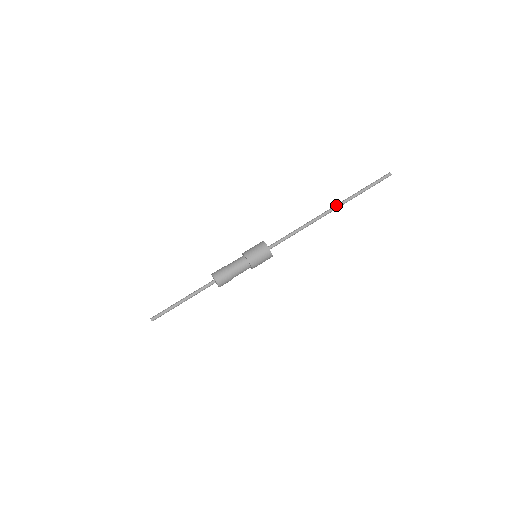
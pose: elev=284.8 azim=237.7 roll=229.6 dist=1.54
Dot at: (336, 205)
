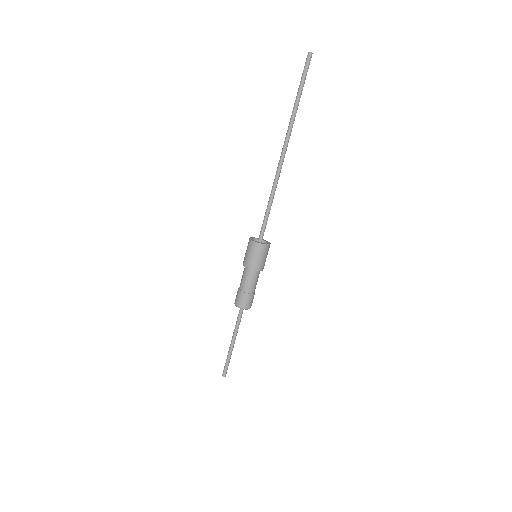
Dot at: (284, 142)
